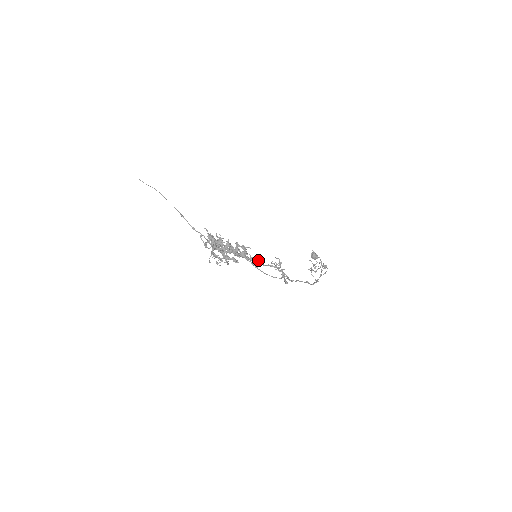
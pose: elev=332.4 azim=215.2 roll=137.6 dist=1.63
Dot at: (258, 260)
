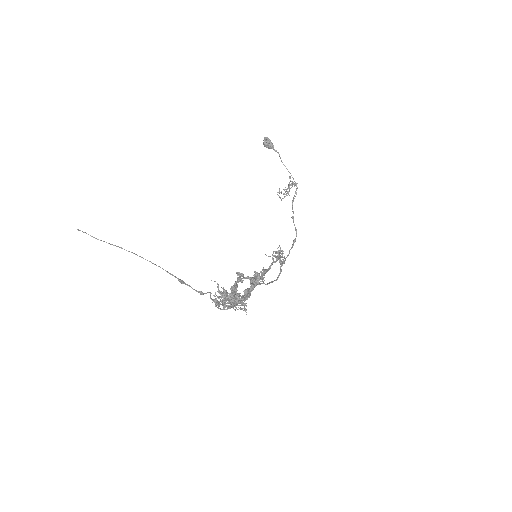
Dot at: (263, 268)
